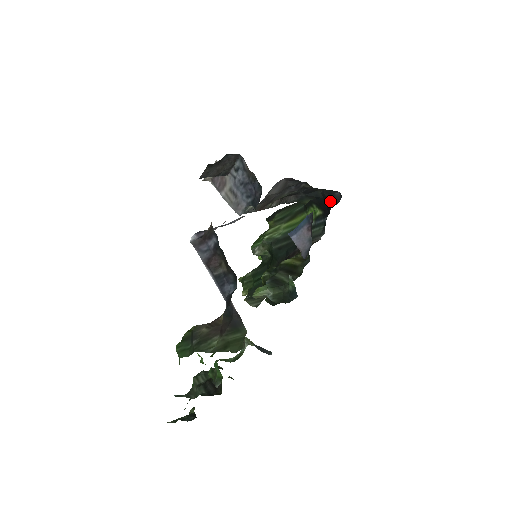
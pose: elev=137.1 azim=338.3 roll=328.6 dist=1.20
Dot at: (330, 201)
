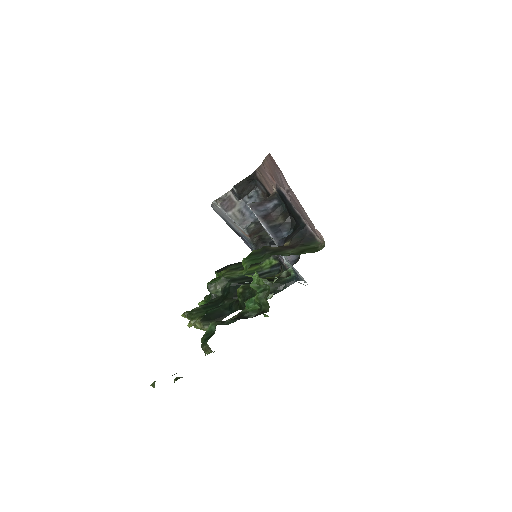
Dot at: occluded
